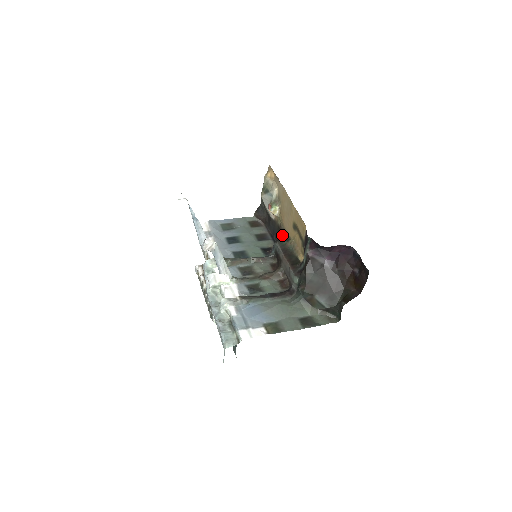
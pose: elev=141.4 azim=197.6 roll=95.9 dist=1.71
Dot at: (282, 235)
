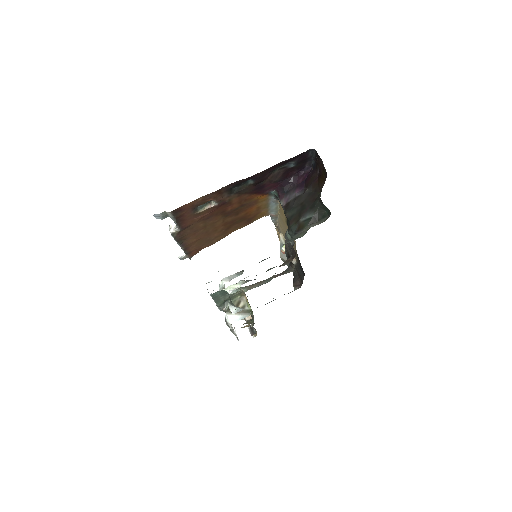
Dot at: occluded
